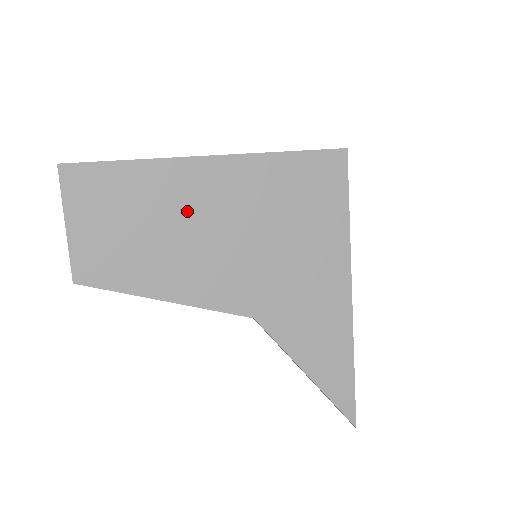
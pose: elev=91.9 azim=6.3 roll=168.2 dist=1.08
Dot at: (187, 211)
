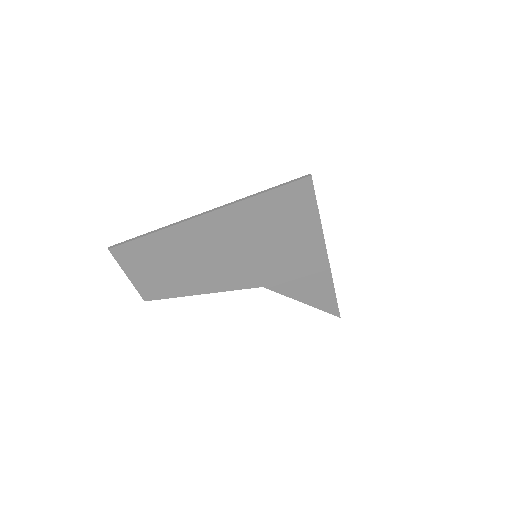
Dot at: (202, 248)
